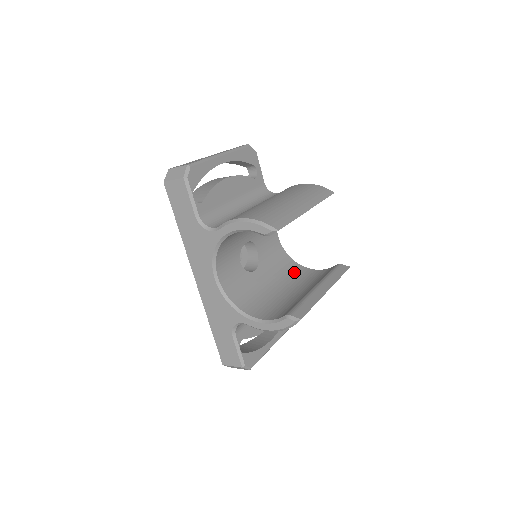
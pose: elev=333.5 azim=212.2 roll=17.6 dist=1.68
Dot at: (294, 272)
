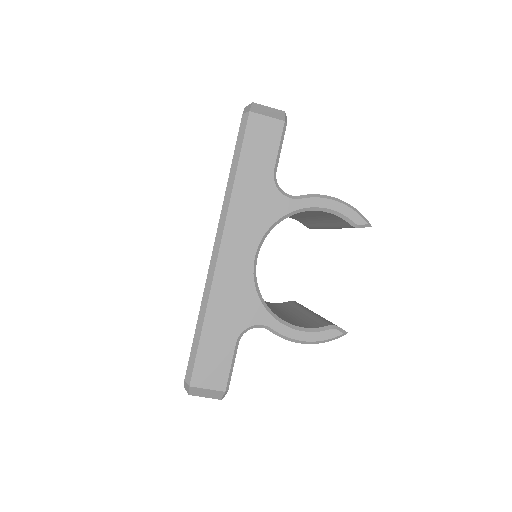
Dot at: occluded
